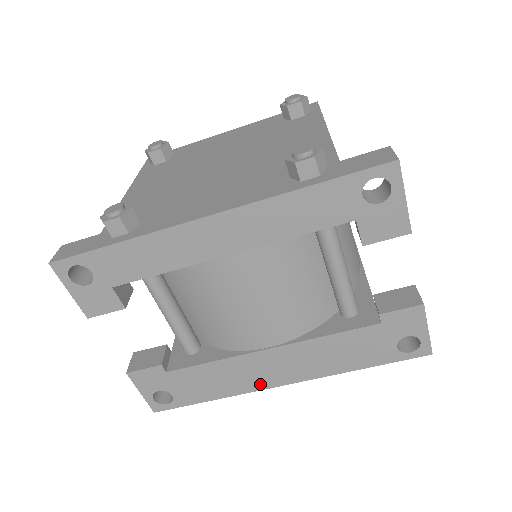
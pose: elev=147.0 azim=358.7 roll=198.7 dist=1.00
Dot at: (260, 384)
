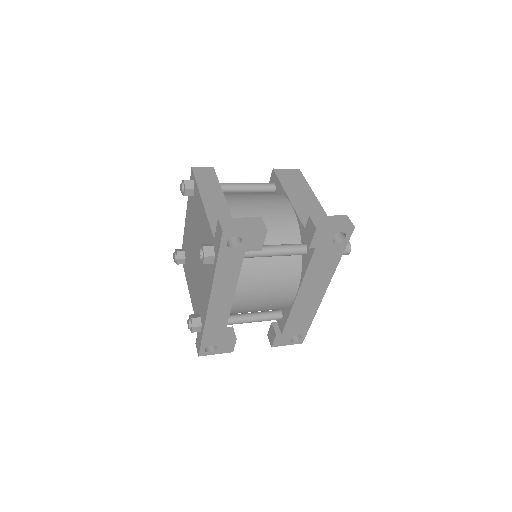
Dot at: (317, 302)
